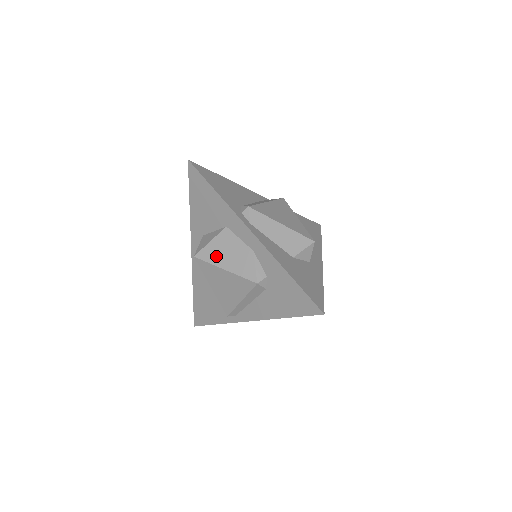
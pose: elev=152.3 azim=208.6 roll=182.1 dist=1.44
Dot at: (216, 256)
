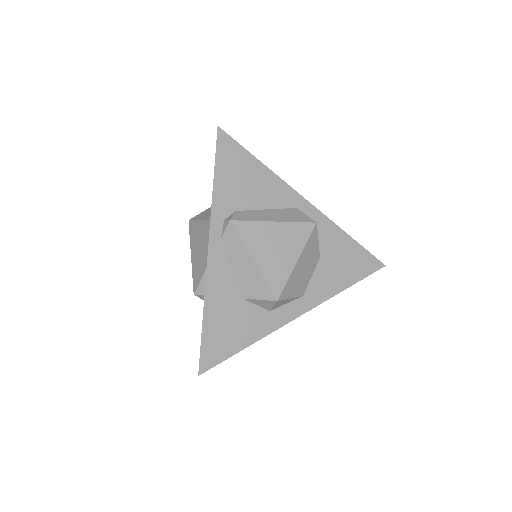
Dot at: (195, 238)
